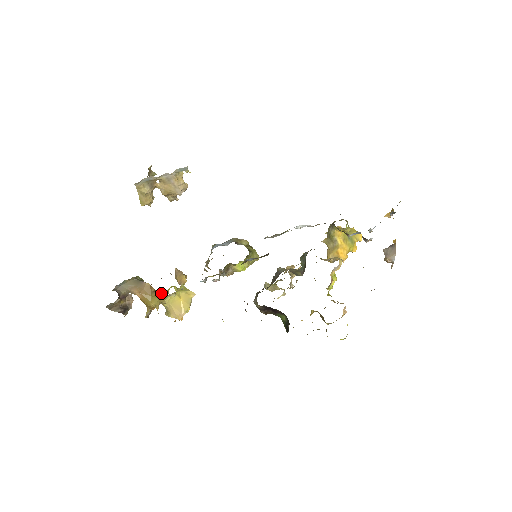
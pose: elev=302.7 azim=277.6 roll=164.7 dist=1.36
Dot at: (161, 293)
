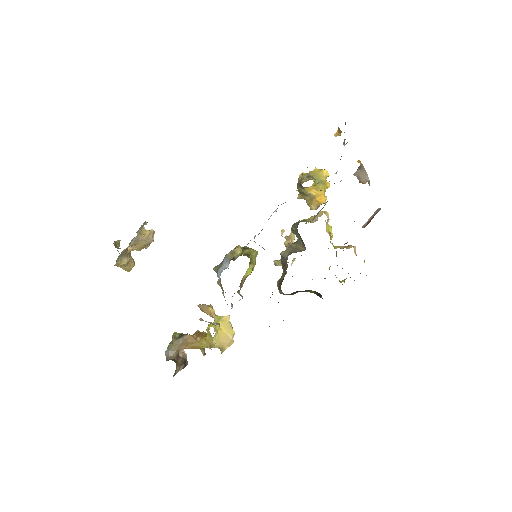
Dot at: (202, 333)
